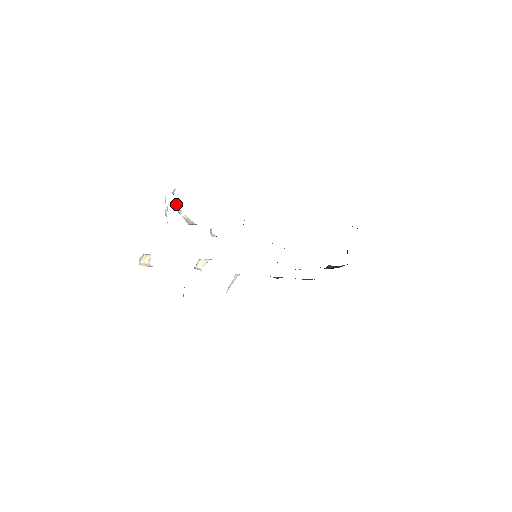
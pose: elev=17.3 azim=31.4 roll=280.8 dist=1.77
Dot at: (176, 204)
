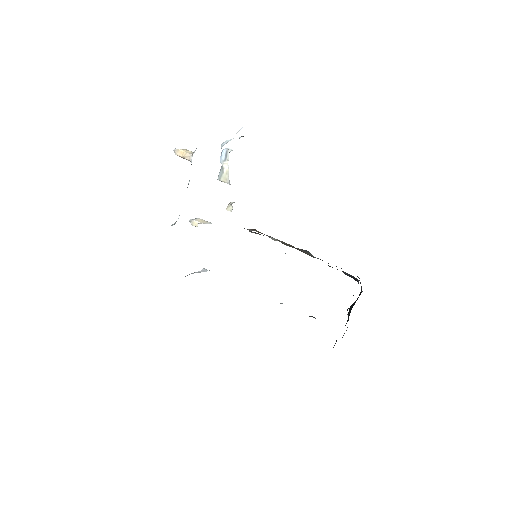
Dot at: (230, 150)
